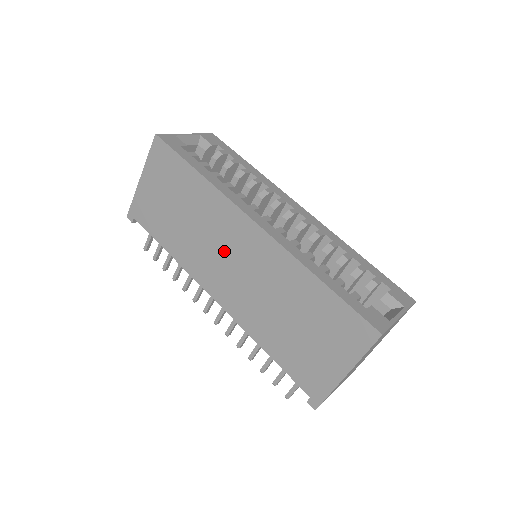
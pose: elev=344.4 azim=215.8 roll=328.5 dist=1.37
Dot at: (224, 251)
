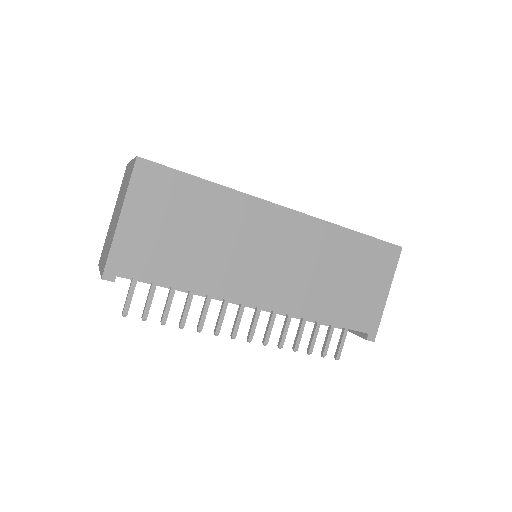
Dot at: (260, 251)
